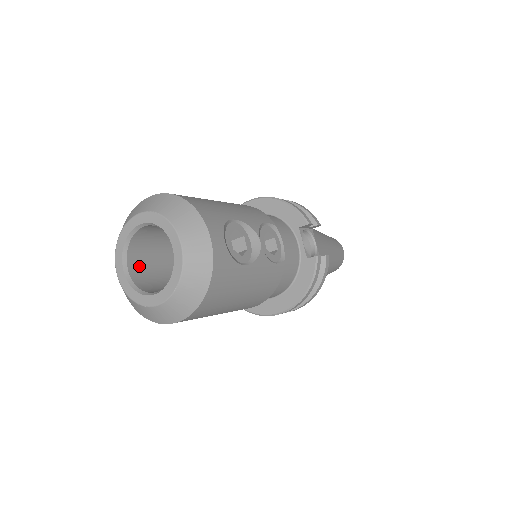
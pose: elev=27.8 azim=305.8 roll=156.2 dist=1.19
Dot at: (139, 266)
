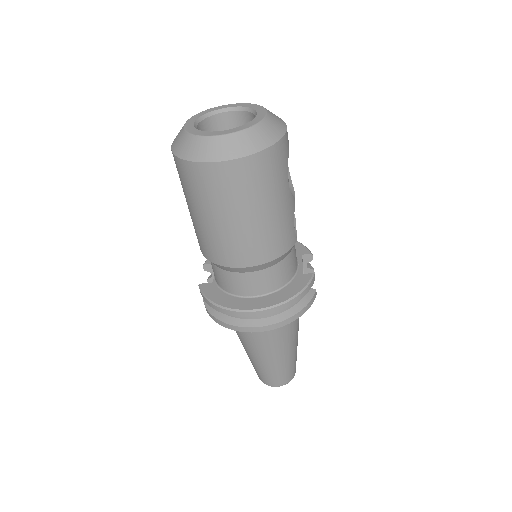
Dot at: occluded
